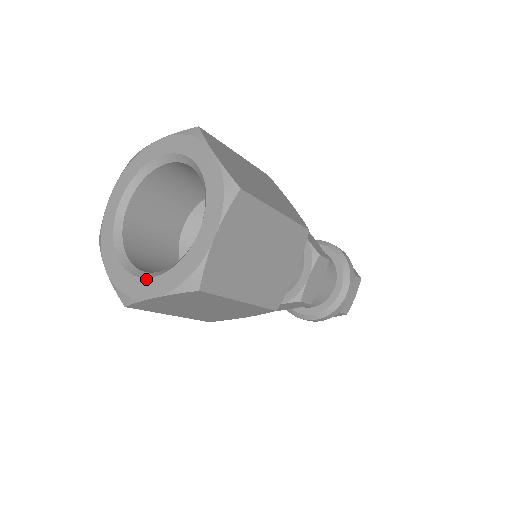
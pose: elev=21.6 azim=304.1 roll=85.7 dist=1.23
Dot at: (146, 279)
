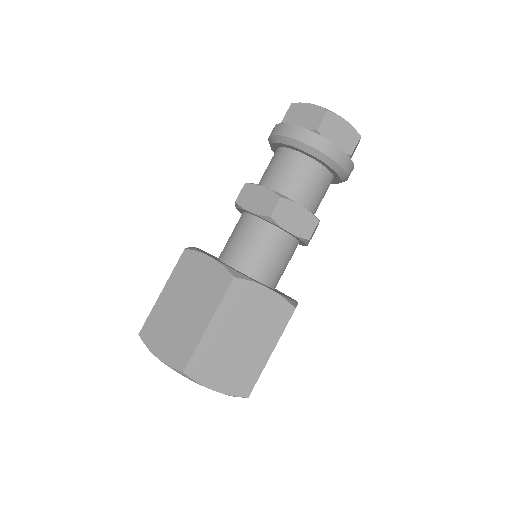
Dot at: occluded
